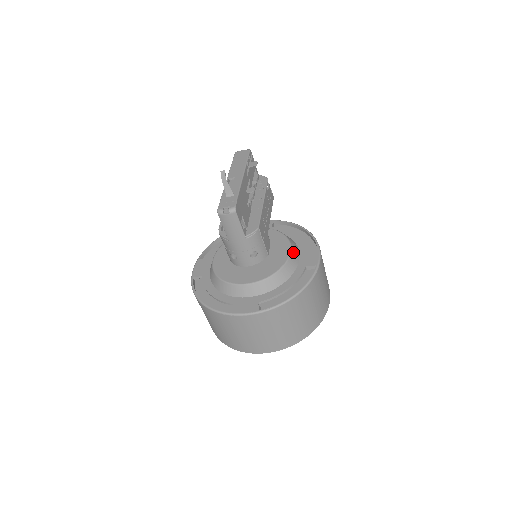
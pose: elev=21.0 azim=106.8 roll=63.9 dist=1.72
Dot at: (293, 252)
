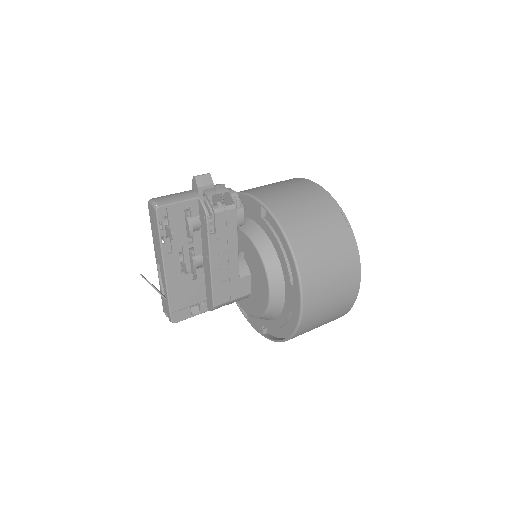
Dot at: (273, 295)
